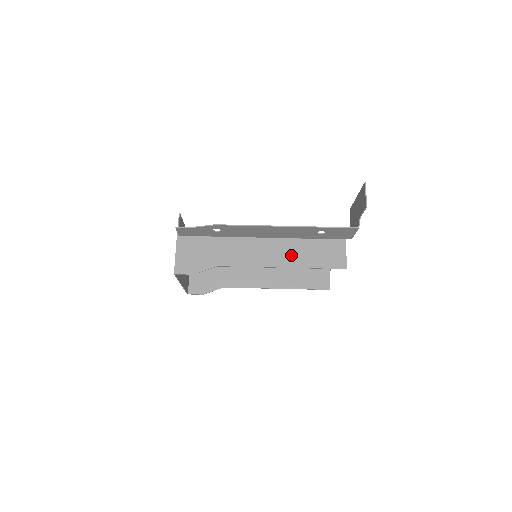
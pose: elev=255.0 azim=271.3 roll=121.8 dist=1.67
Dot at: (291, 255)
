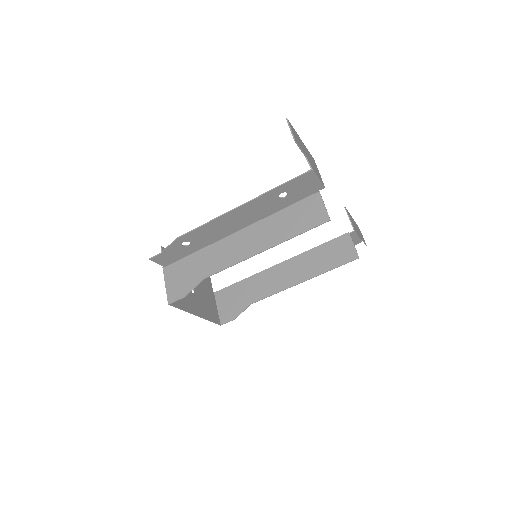
Dot at: (269, 234)
